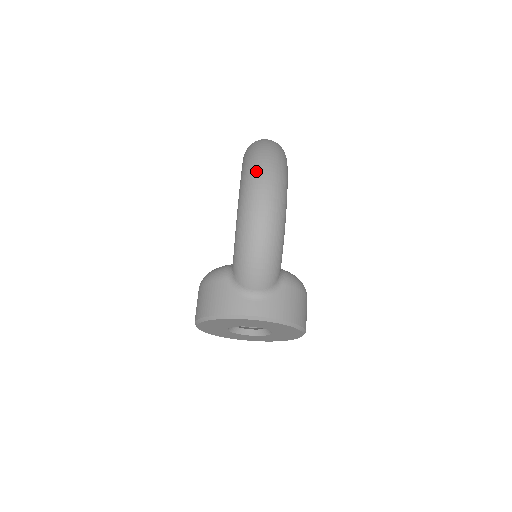
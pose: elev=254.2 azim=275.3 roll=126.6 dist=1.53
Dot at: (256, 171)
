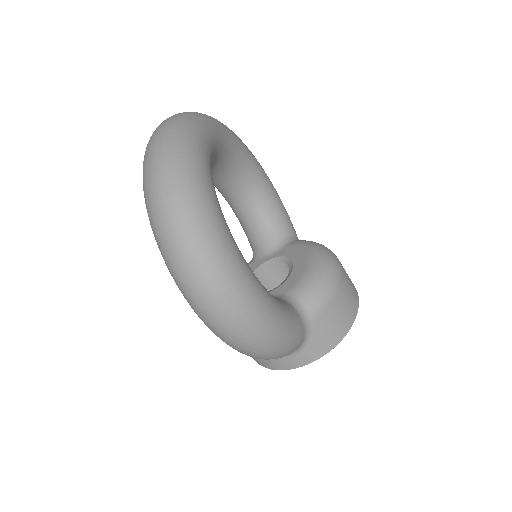
Dot at: (198, 305)
